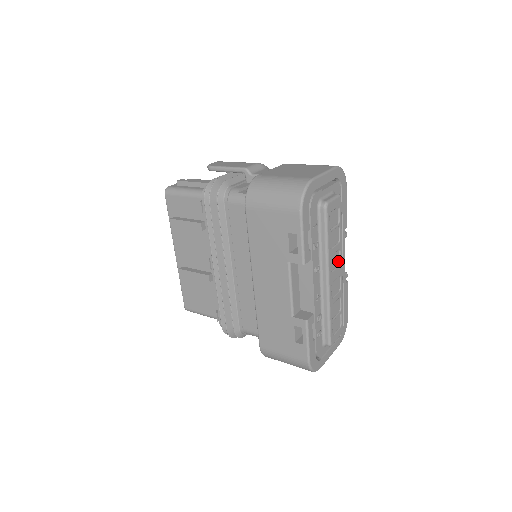
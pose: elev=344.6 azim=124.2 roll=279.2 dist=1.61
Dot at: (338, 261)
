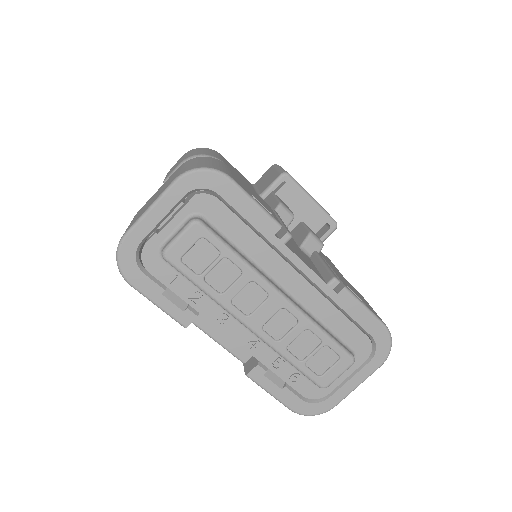
Dot at: (263, 293)
